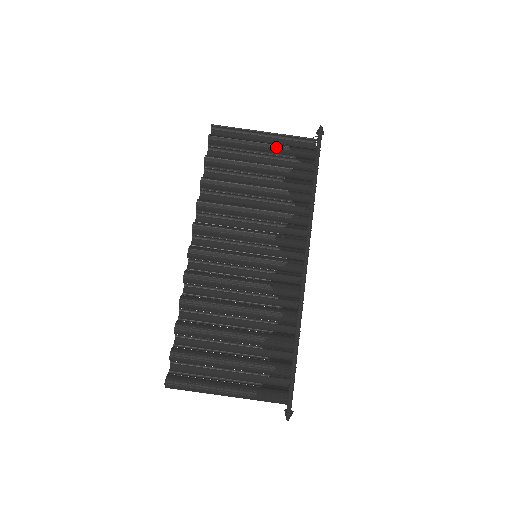
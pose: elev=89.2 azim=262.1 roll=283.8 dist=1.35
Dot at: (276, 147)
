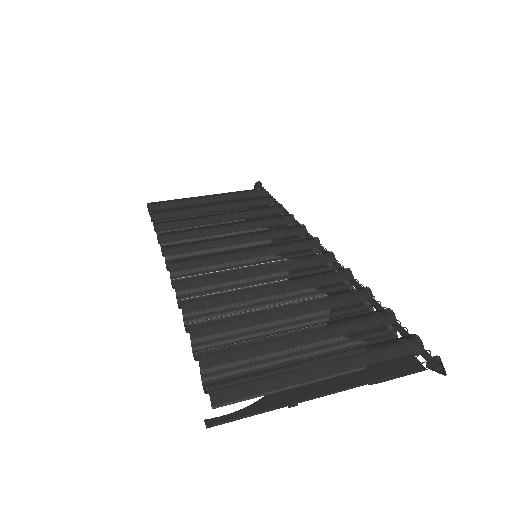
Dot at: (223, 194)
